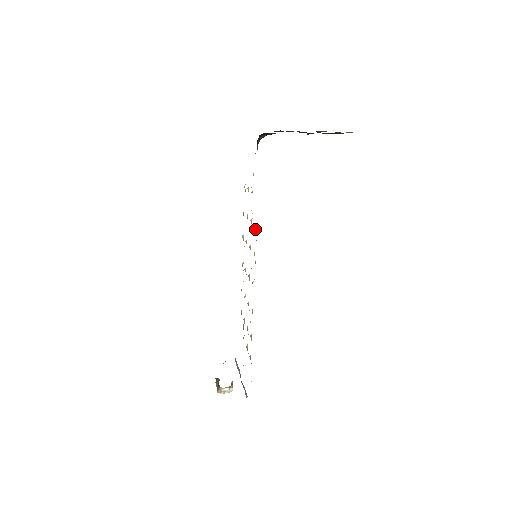
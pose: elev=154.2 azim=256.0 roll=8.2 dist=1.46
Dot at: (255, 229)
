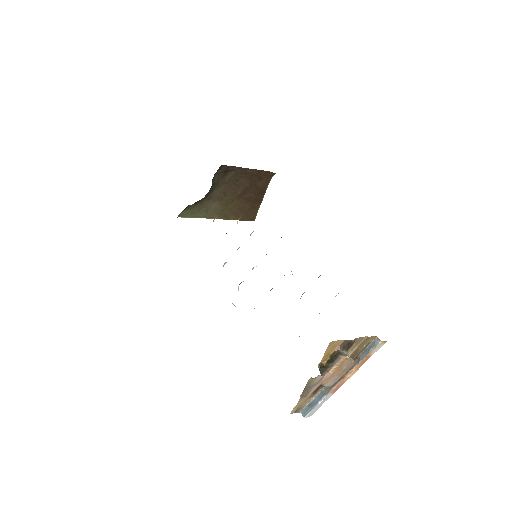
Dot at: occluded
